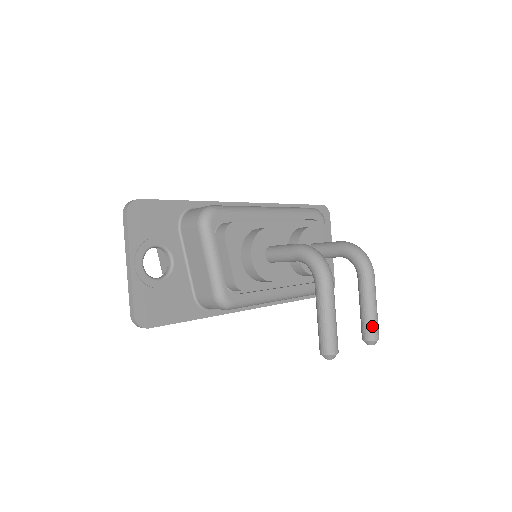
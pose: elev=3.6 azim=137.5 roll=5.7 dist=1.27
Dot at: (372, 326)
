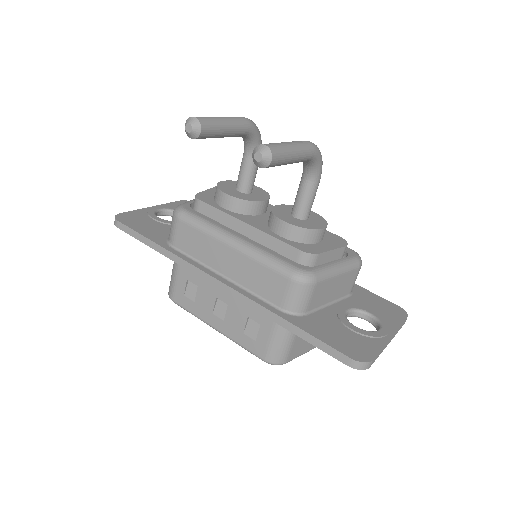
Dot at: occluded
